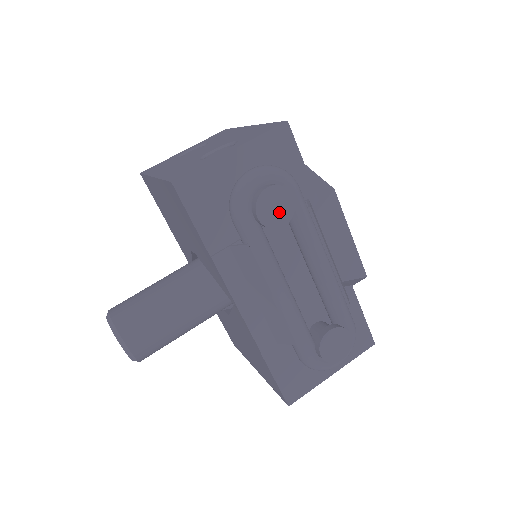
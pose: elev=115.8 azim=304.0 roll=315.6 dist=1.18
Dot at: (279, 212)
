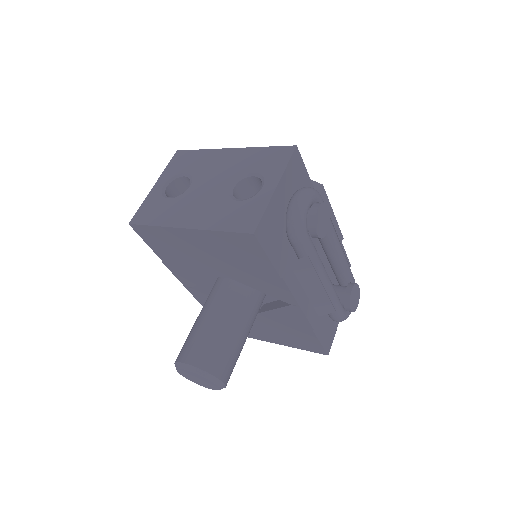
Dot at: (324, 223)
